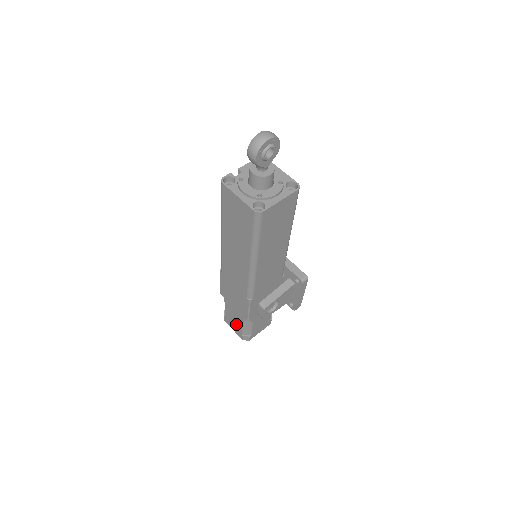
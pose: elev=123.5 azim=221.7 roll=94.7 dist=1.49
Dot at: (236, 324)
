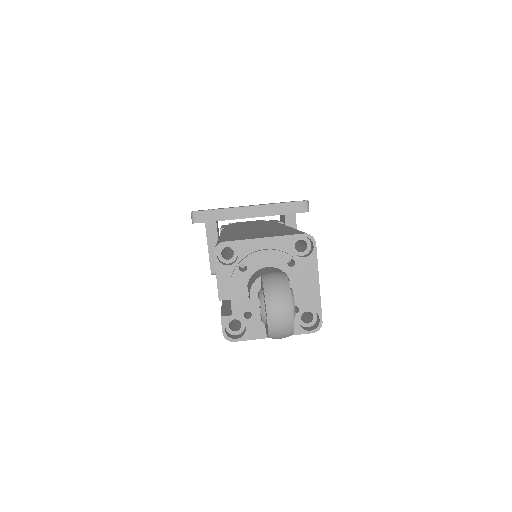
Dot at: occluded
